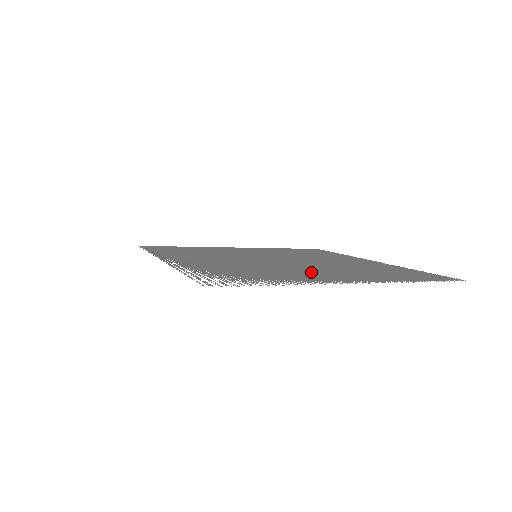
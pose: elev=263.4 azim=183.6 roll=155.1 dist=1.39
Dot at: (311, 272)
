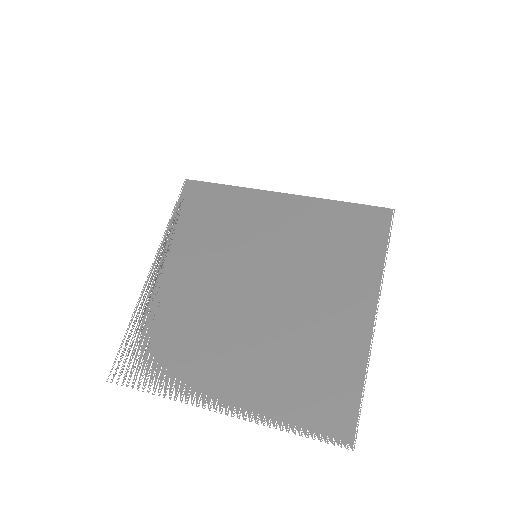
Dot at: (229, 355)
